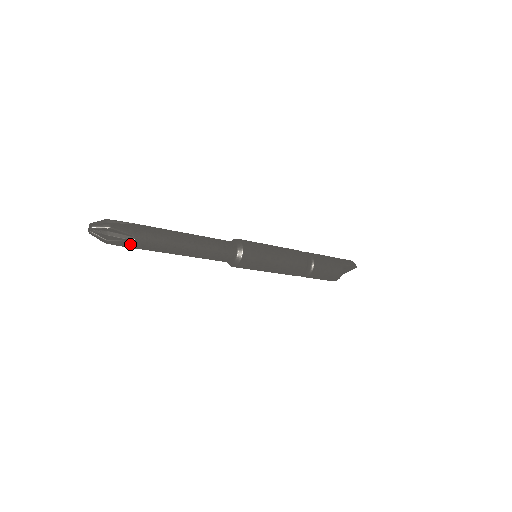
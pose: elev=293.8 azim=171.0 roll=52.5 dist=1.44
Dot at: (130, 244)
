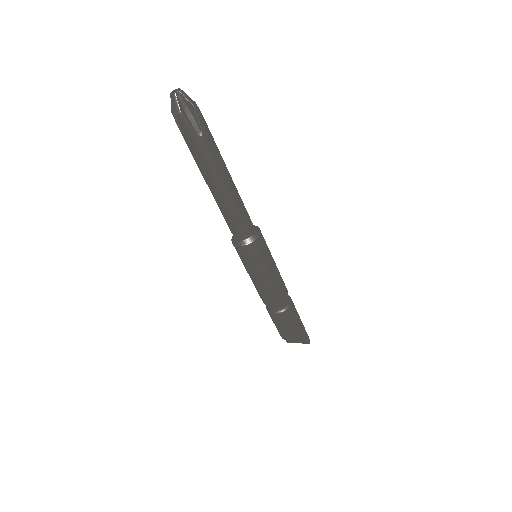
Dot at: (193, 137)
